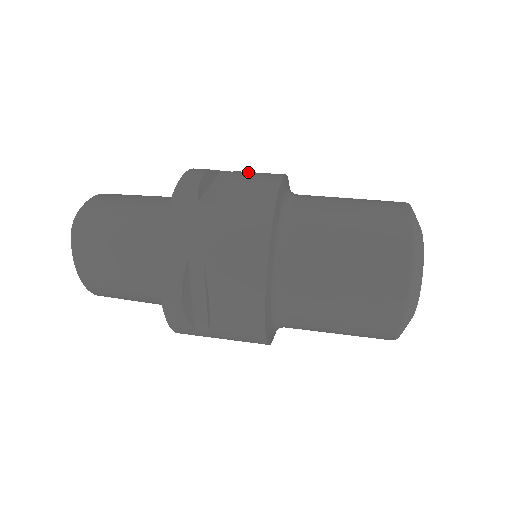
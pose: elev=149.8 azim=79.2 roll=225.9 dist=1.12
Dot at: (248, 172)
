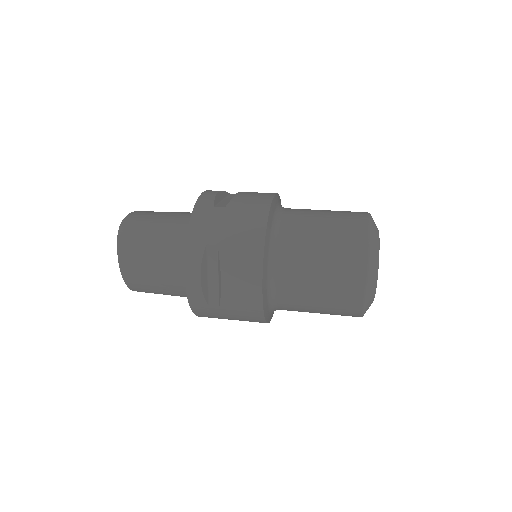
Dot at: occluded
